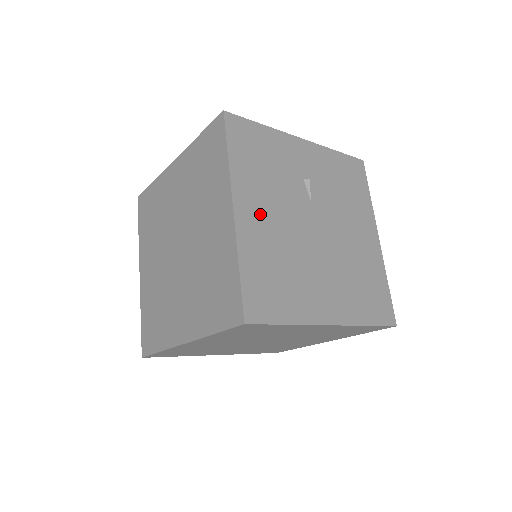
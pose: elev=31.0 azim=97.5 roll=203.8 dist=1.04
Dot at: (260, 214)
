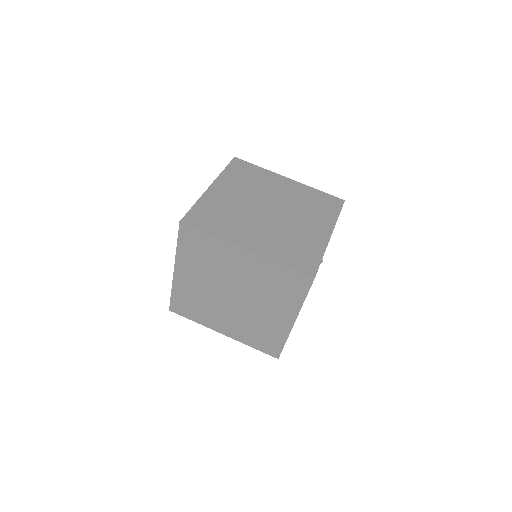
Dot at: occluded
